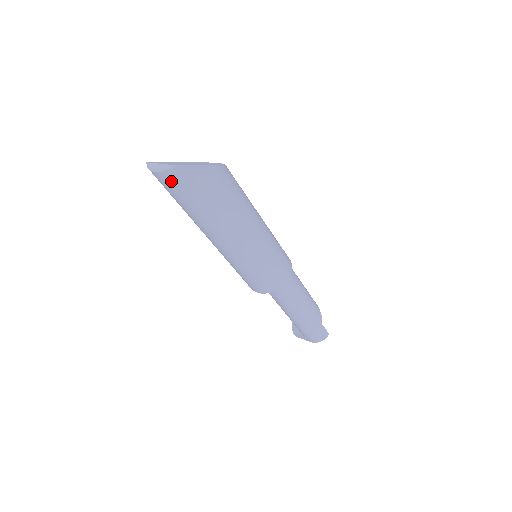
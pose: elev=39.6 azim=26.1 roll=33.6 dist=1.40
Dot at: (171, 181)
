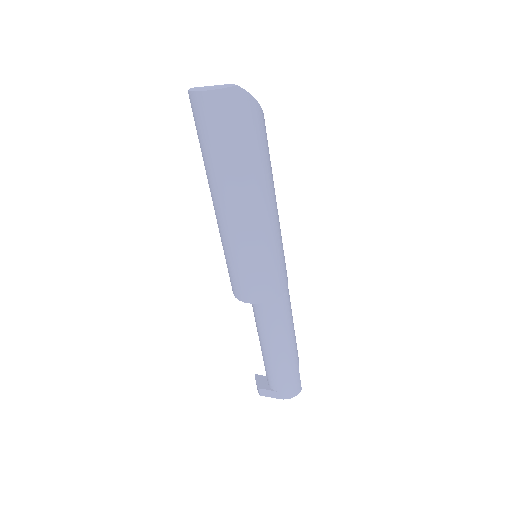
Dot at: (222, 106)
